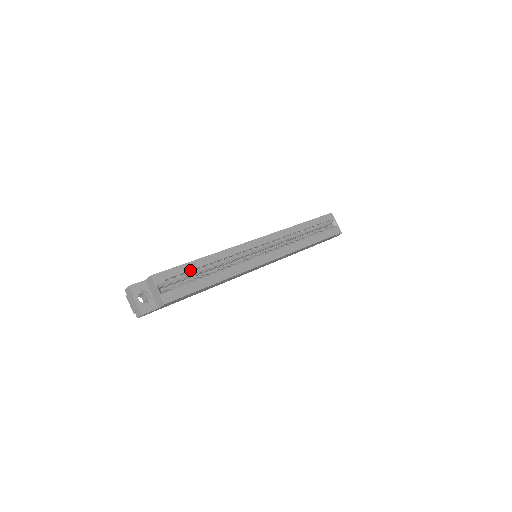
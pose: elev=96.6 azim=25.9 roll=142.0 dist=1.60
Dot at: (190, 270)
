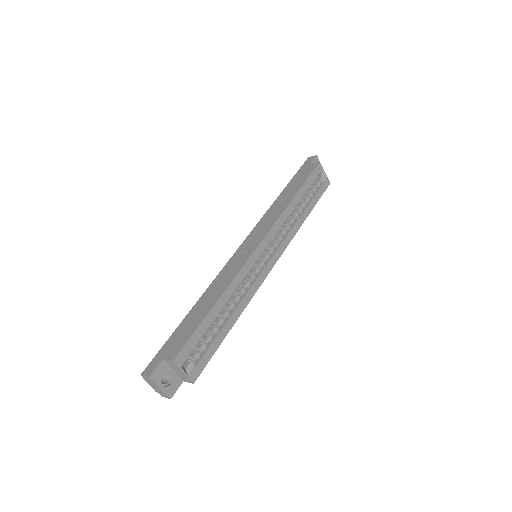
Dot at: (207, 327)
